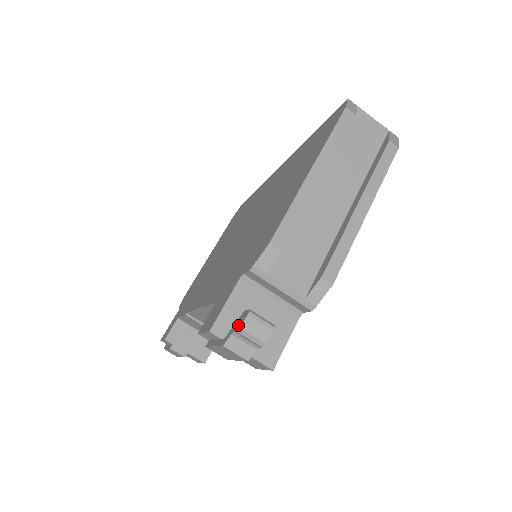
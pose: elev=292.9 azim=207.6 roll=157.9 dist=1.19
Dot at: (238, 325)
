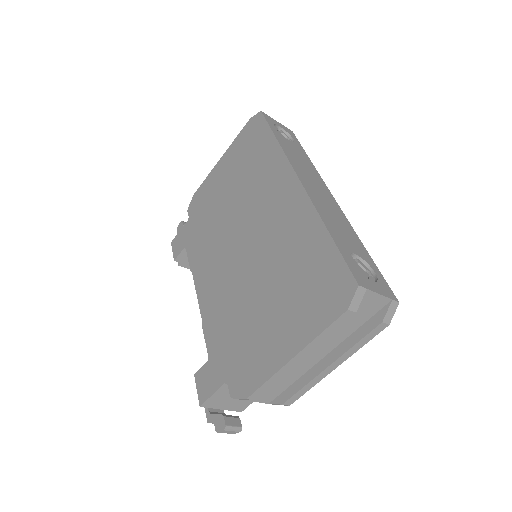
Dot at: (217, 426)
